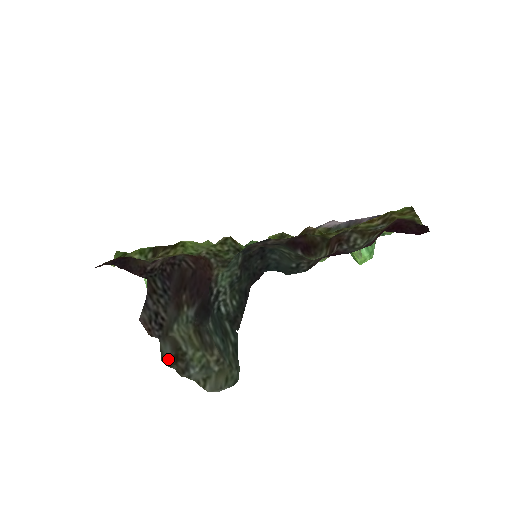
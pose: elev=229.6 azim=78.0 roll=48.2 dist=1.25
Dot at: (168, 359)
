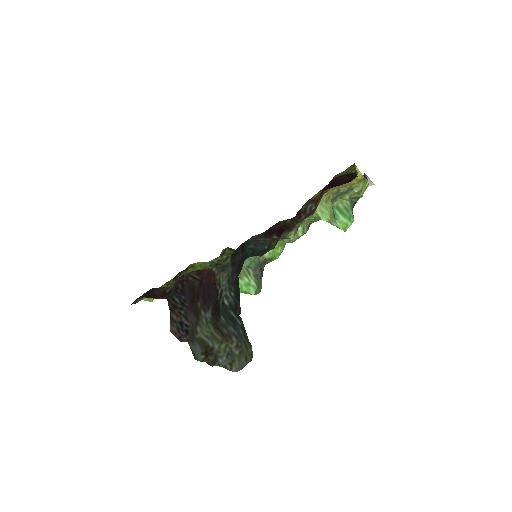
Dot at: (200, 356)
